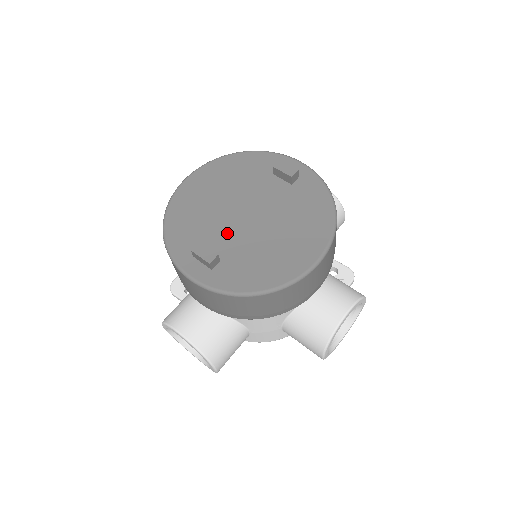
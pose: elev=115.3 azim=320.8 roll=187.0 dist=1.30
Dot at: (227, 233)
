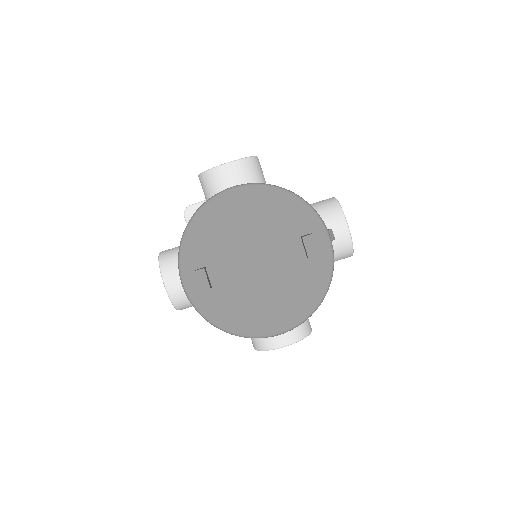
Dot at: (231, 267)
